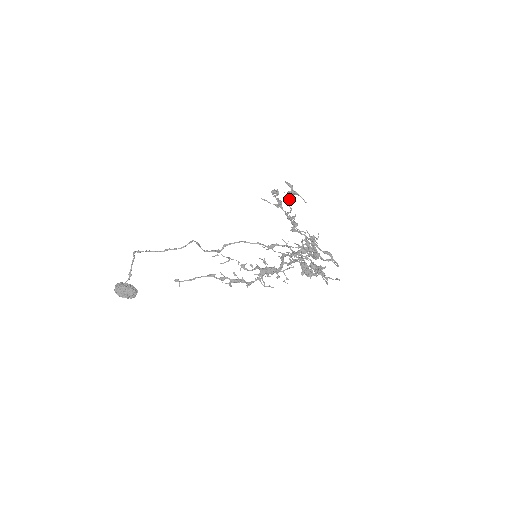
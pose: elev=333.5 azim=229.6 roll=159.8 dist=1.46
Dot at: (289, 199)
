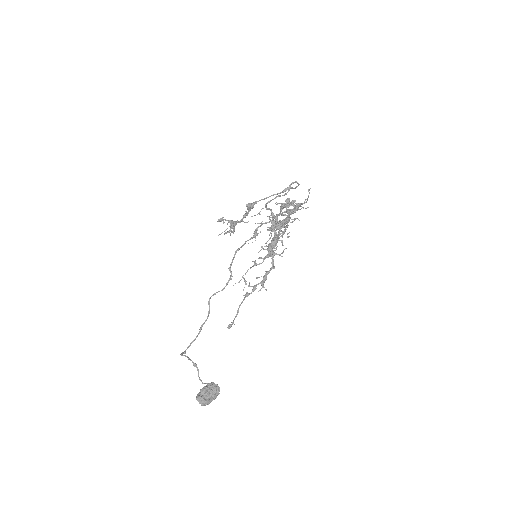
Dot at: (234, 221)
